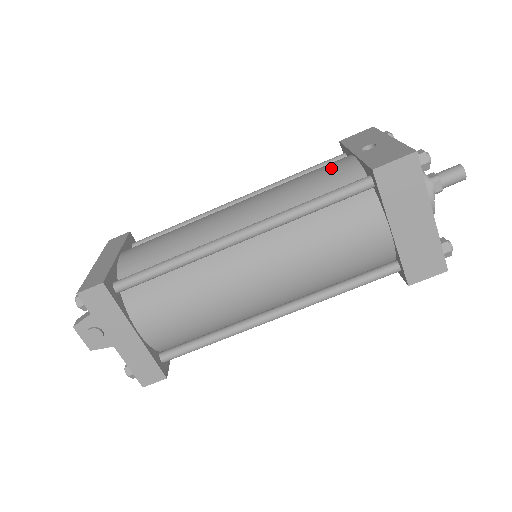
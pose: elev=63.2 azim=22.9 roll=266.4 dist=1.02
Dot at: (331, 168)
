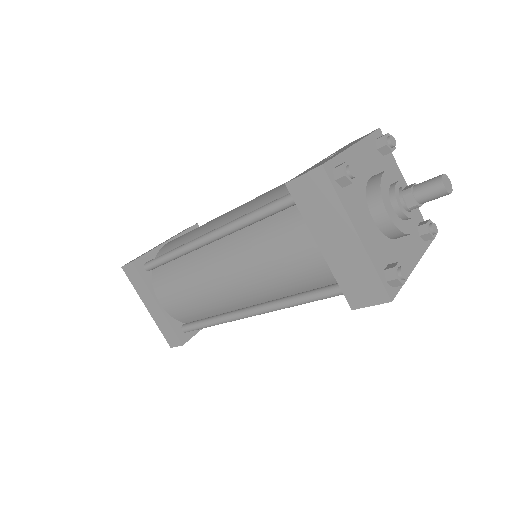
Dot at: occluded
